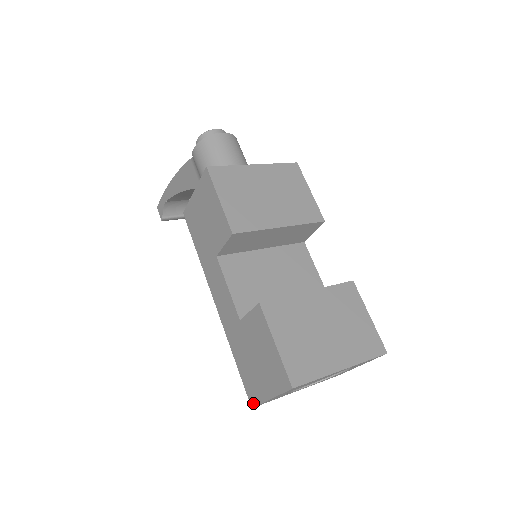
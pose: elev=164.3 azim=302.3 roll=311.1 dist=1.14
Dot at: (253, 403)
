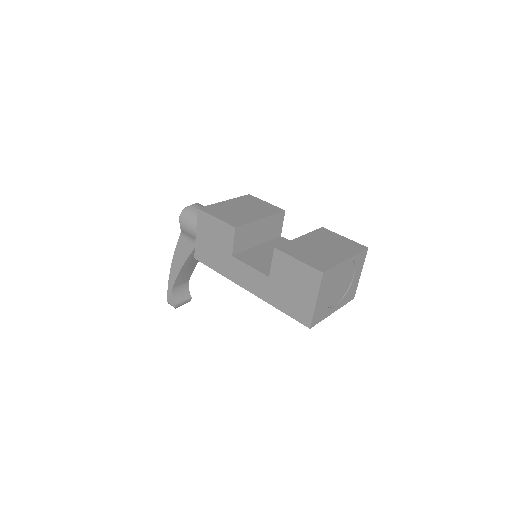
Dot at: (309, 323)
